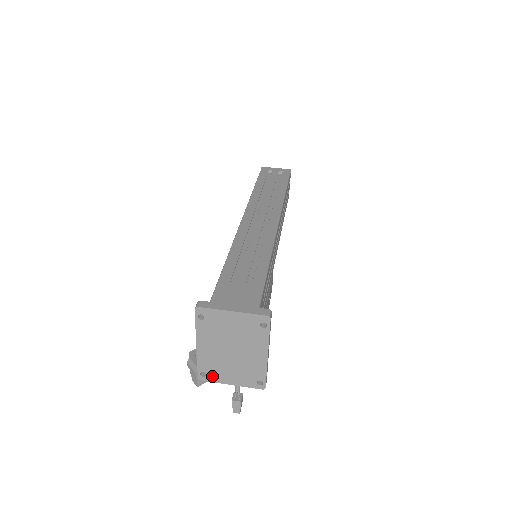
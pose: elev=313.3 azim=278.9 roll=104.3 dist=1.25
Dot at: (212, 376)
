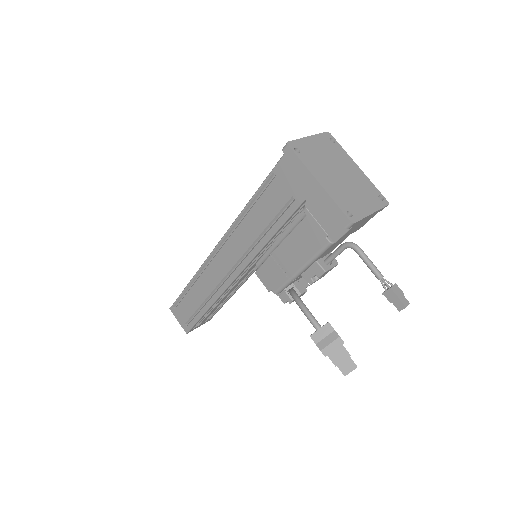
Dot at: (355, 212)
